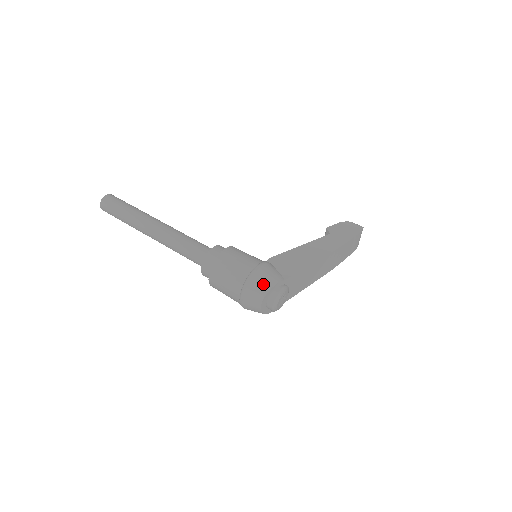
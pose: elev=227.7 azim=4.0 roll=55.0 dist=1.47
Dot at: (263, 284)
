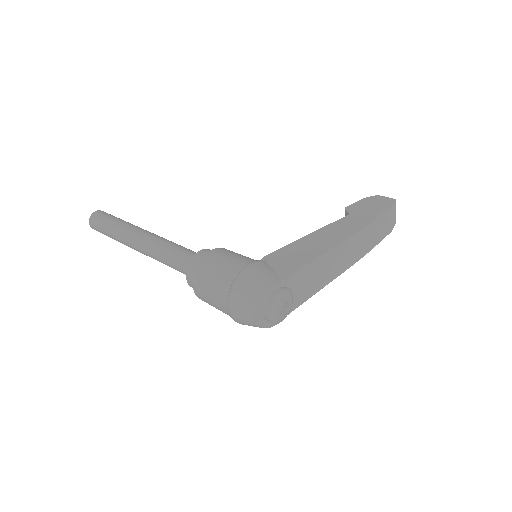
Dot at: (251, 290)
